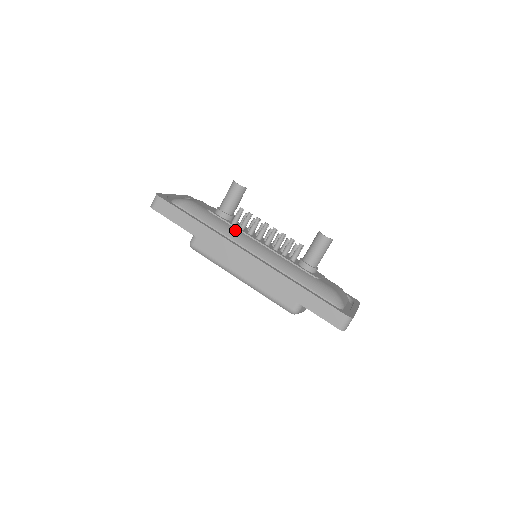
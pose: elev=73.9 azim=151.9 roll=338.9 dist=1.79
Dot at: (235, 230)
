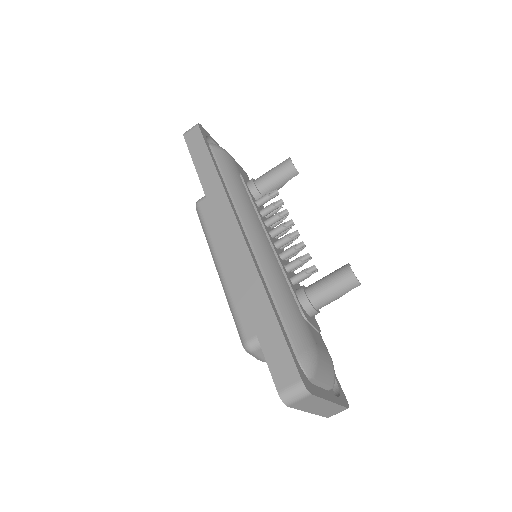
Dot at: (251, 206)
